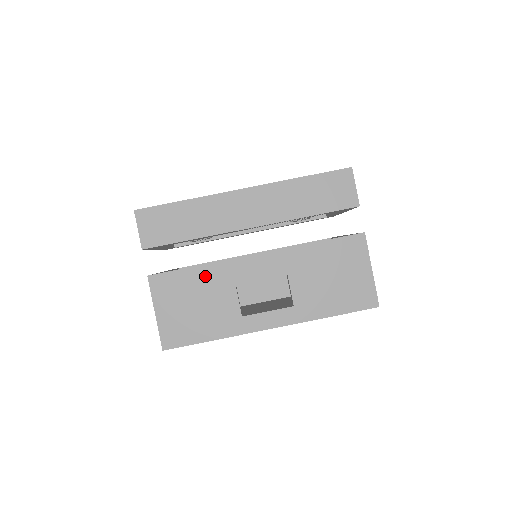
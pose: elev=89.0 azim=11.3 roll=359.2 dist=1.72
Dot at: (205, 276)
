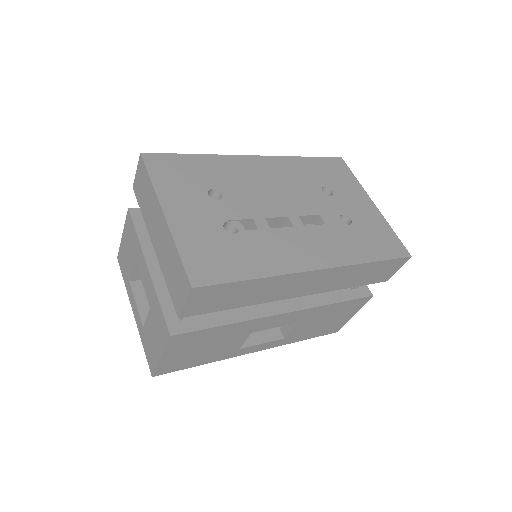
Dot at: (229, 330)
